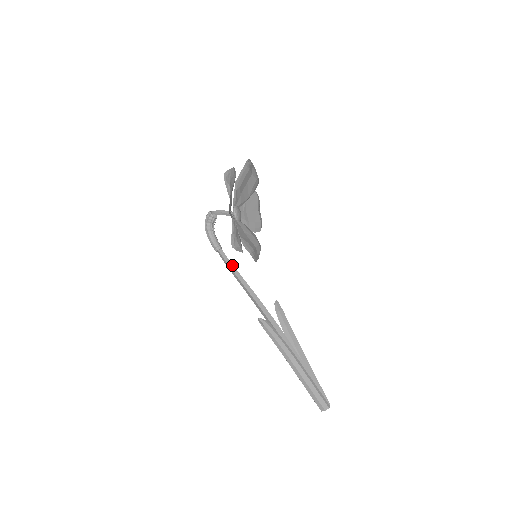
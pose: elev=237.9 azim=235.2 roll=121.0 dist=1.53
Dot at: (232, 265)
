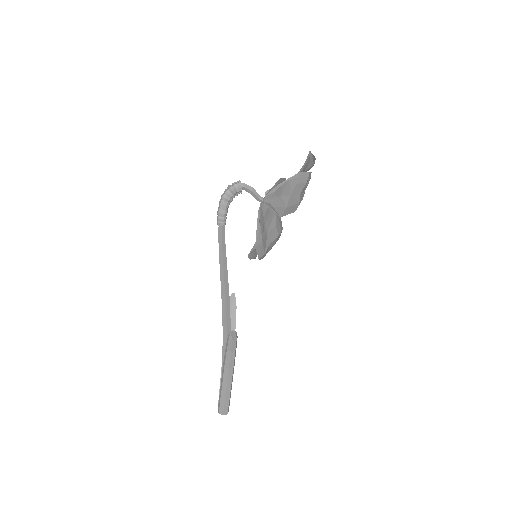
Dot at: (225, 248)
